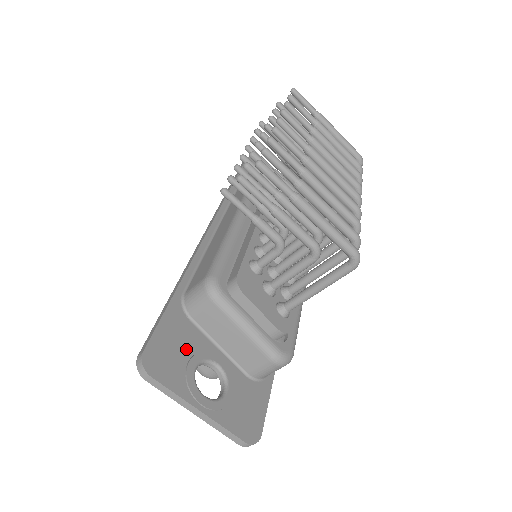
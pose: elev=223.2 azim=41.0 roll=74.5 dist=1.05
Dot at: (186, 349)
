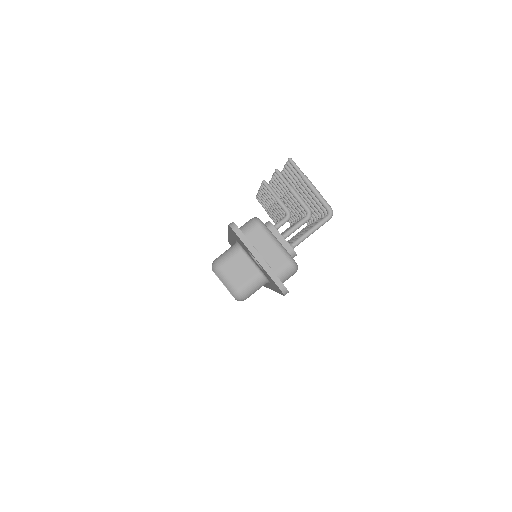
Dot at: occluded
